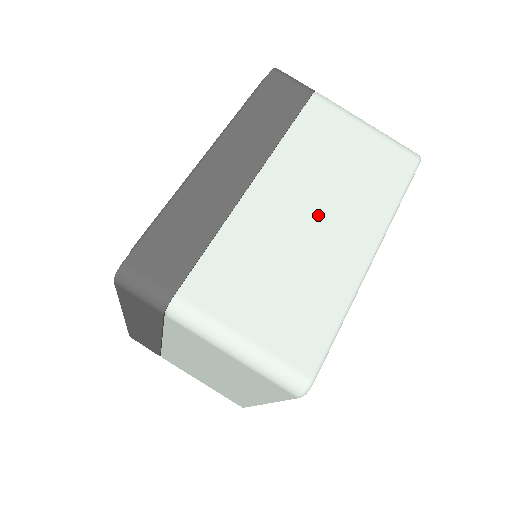
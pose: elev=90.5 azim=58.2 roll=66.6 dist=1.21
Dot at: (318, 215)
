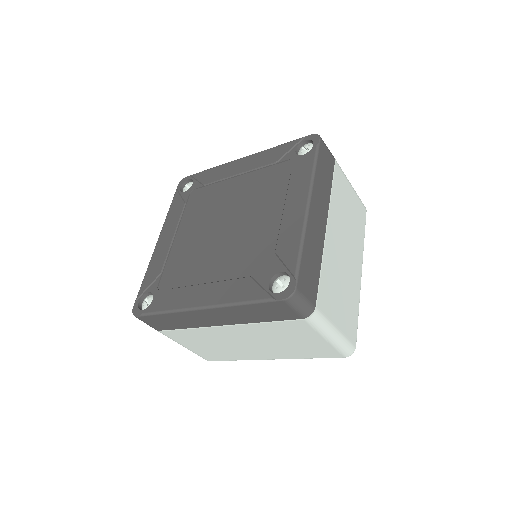
Dot at: (252, 344)
